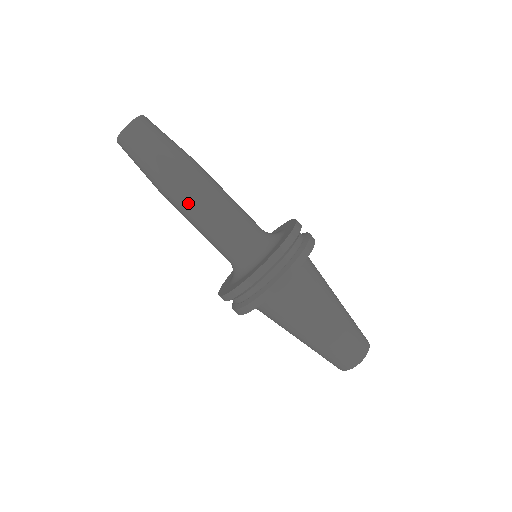
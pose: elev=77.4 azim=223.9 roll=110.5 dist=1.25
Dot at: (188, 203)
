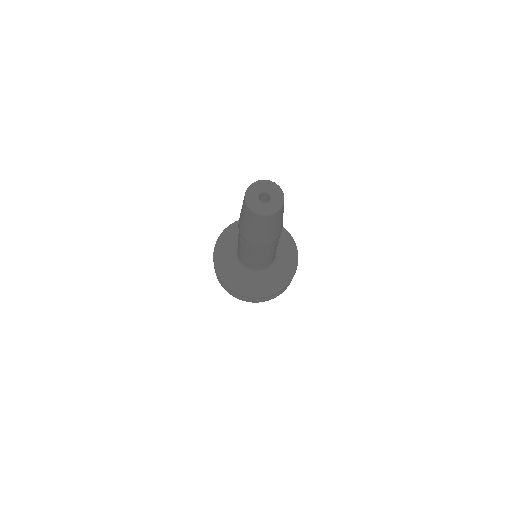
Dot at: (257, 252)
